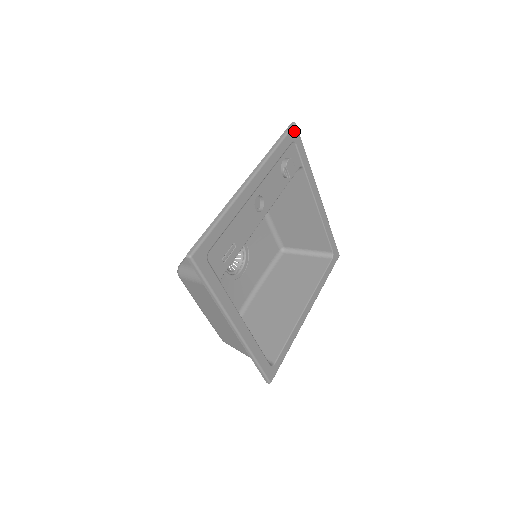
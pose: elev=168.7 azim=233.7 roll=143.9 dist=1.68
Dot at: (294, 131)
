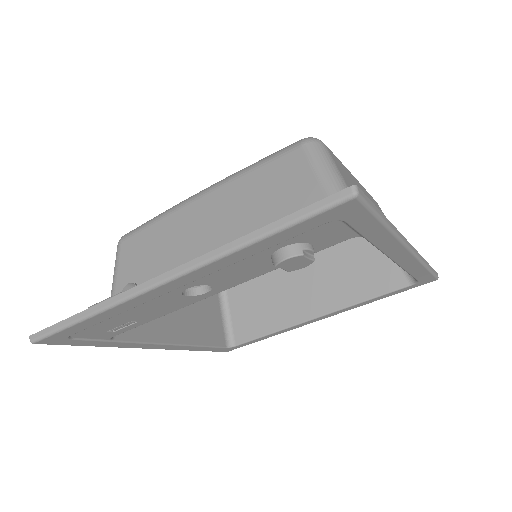
Dot at: (343, 208)
